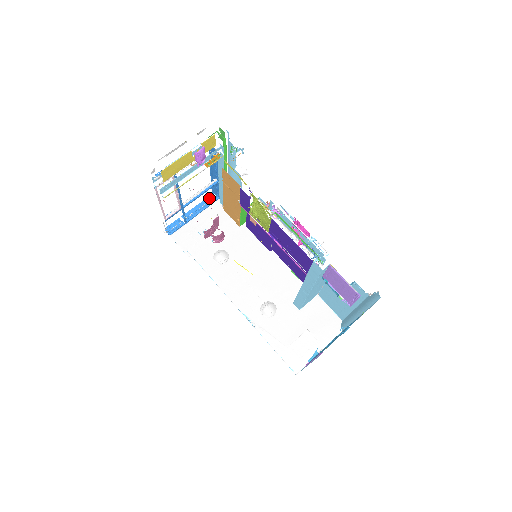
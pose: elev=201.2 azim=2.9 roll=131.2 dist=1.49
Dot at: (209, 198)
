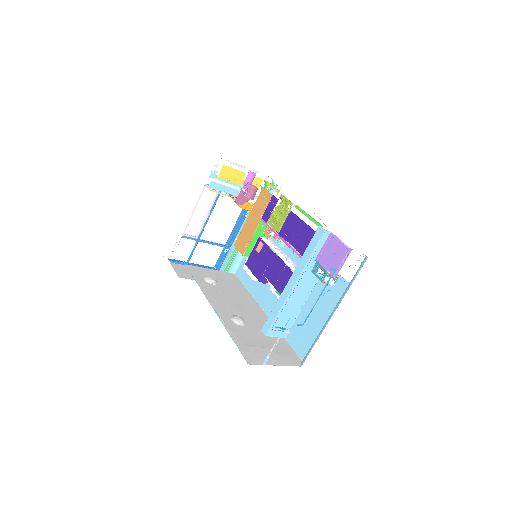
Dot at: (211, 267)
